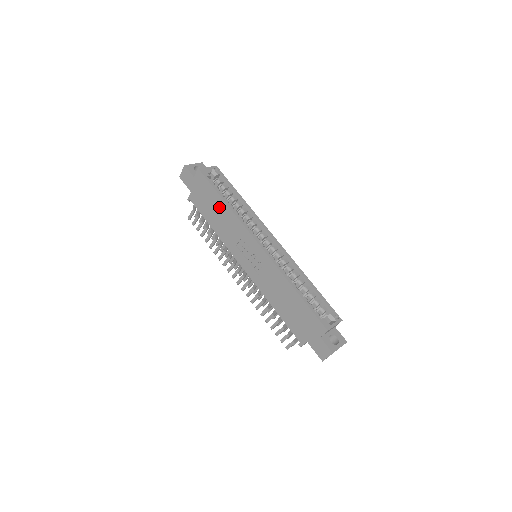
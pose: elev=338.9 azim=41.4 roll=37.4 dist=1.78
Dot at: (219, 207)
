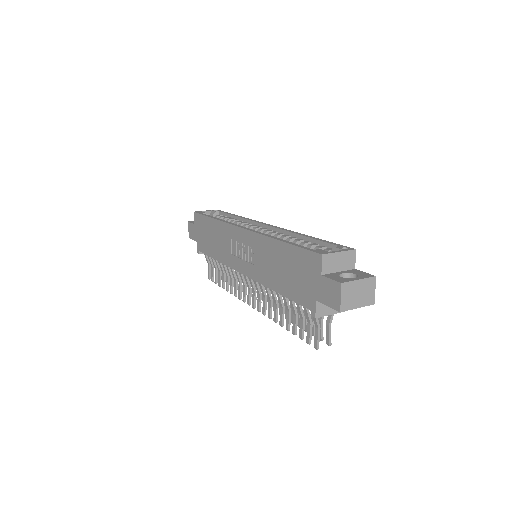
Dot at: (212, 229)
